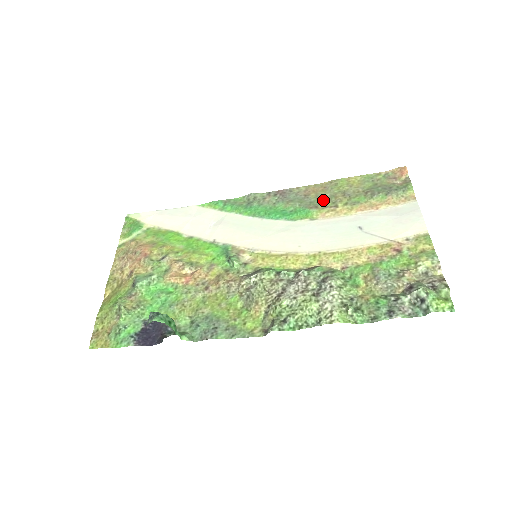
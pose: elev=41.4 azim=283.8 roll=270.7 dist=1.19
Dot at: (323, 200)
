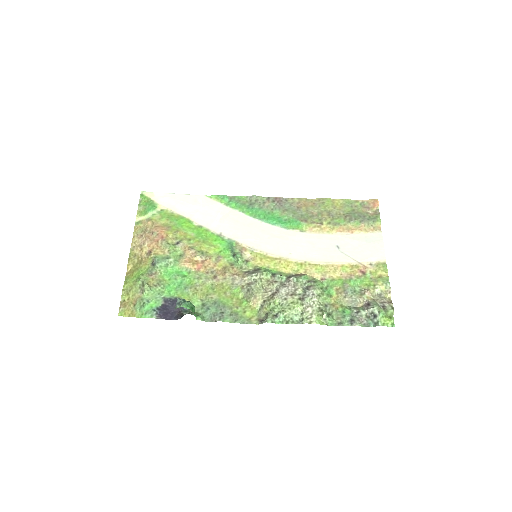
Dot at: (312, 215)
